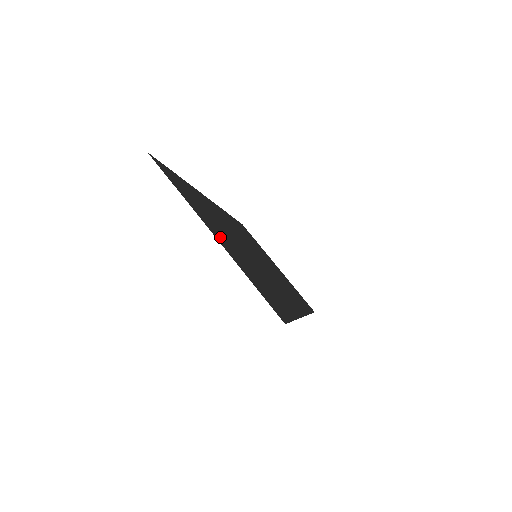
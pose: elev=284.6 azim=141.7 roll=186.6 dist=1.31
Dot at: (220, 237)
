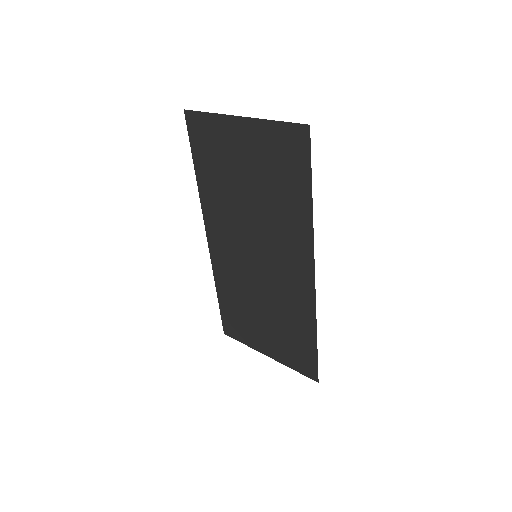
Dot at: (242, 138)
